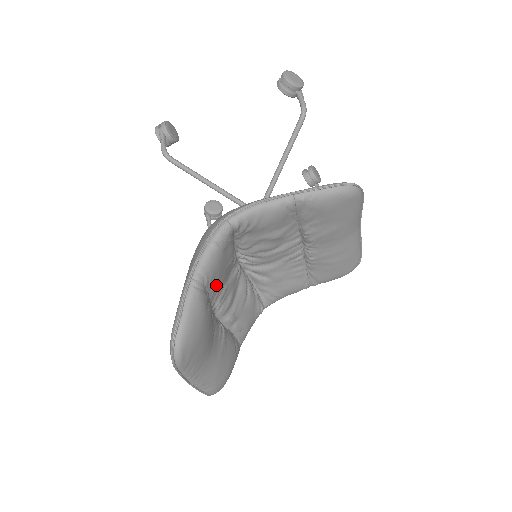
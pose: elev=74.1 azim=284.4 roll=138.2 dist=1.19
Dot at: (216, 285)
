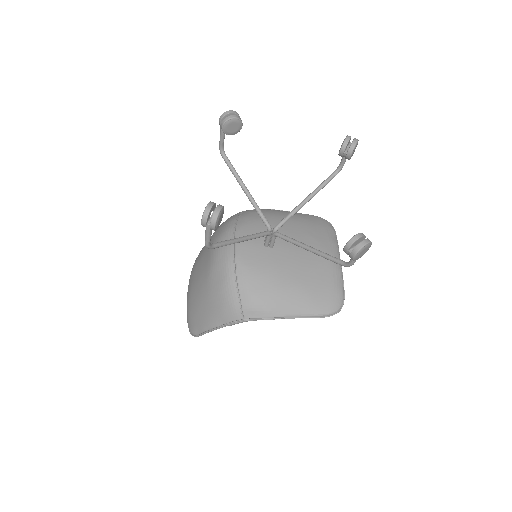
Dot at: occluded
